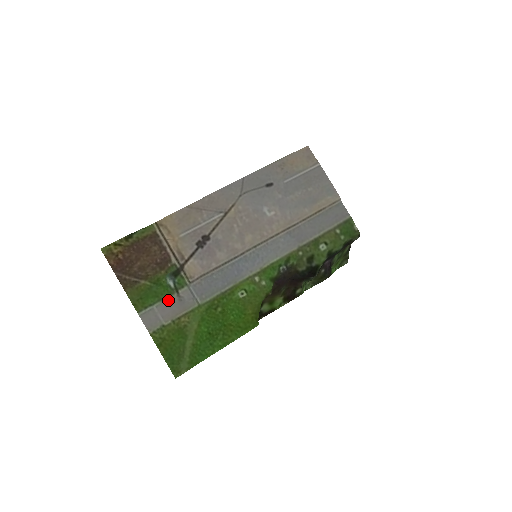
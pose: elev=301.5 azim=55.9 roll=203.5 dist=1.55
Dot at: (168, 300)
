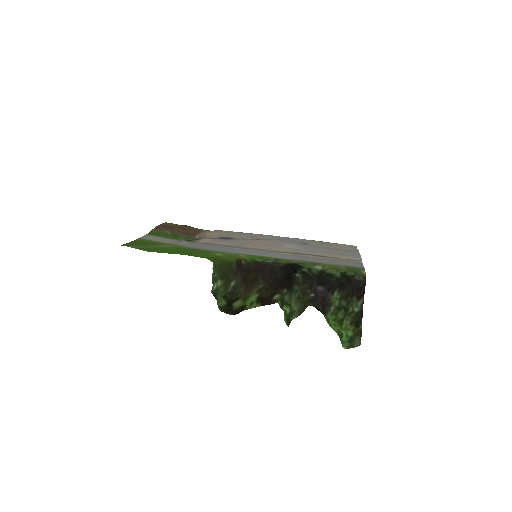
Dot at: (170, 240)
